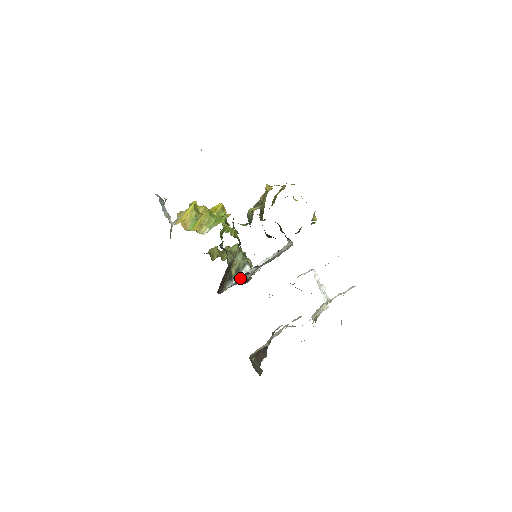
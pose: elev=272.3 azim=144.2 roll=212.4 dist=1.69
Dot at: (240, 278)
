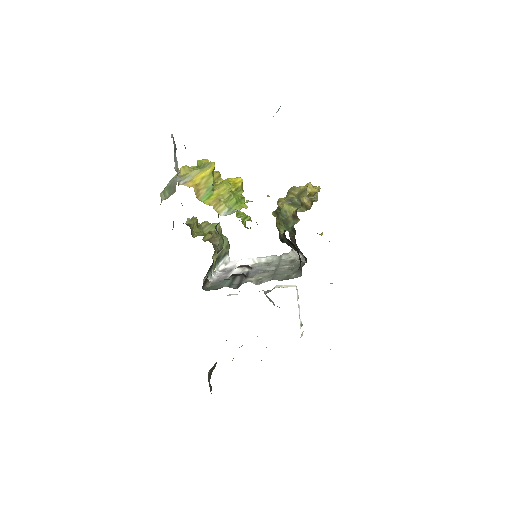
Dot at: (236, 279)
